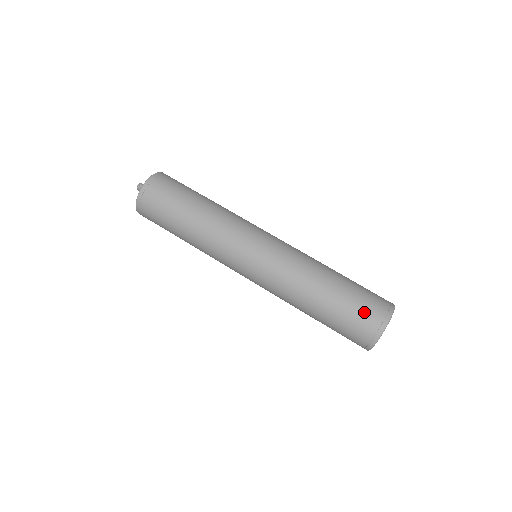
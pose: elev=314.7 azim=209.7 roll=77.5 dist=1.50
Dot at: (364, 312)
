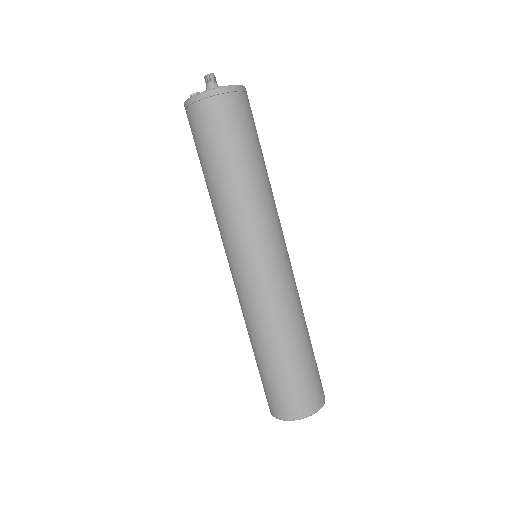
Dot at: (293, 395)
